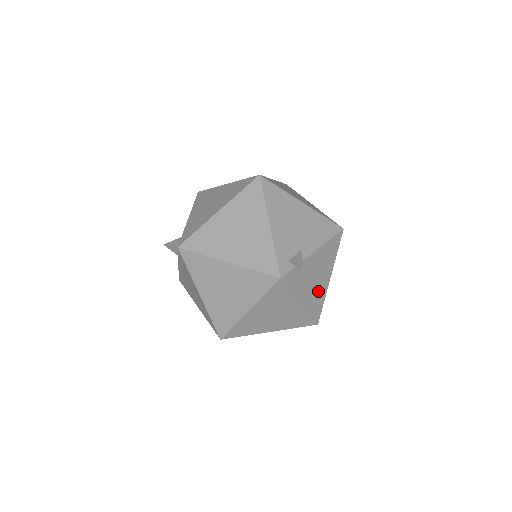
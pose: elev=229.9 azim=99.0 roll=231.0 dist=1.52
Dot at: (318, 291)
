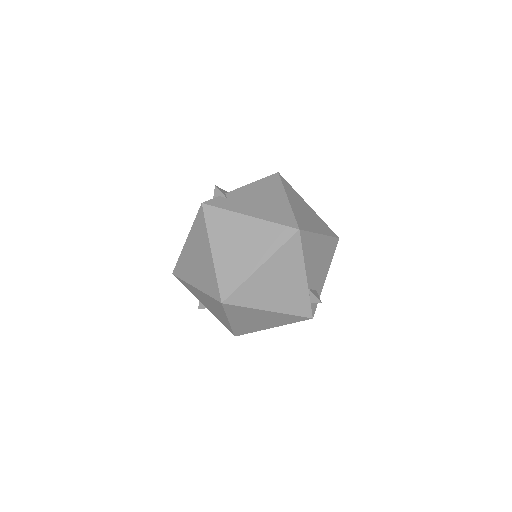
Dot at: (274, 208)
